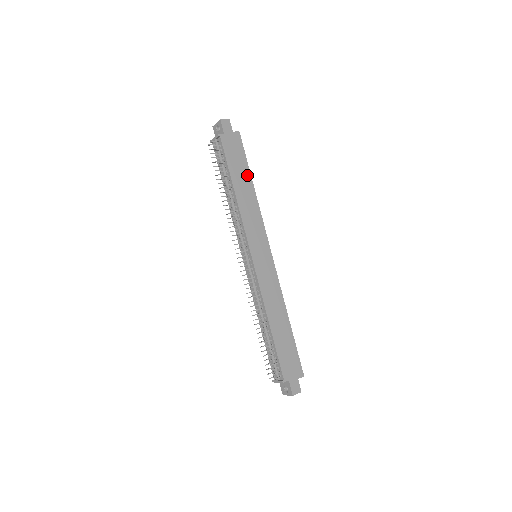
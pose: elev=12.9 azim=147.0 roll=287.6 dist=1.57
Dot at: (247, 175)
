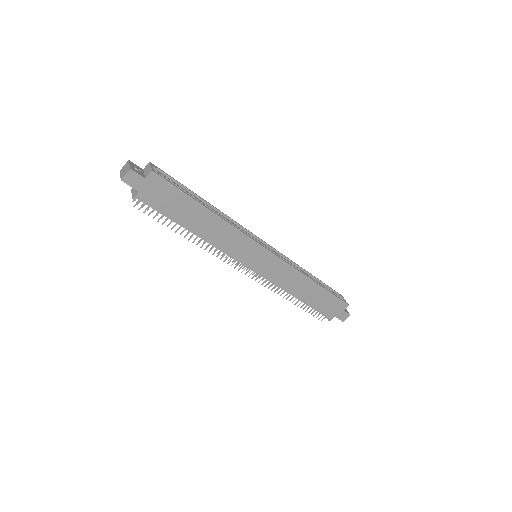
Dot at: (196, 207)
